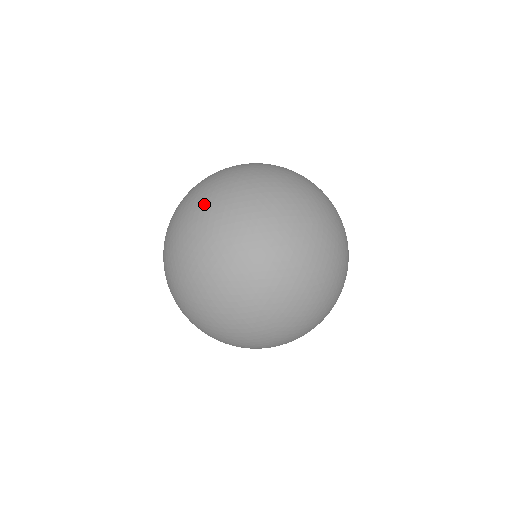
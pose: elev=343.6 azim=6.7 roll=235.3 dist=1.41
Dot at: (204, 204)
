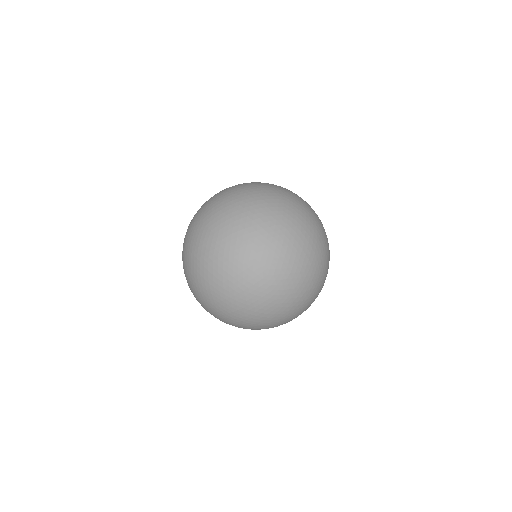
Dot at: (221, 201)
